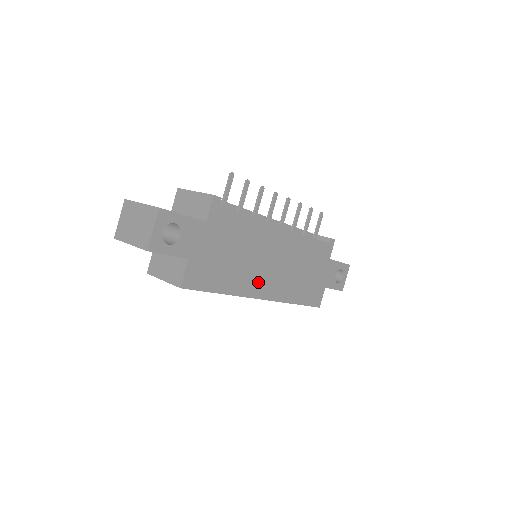
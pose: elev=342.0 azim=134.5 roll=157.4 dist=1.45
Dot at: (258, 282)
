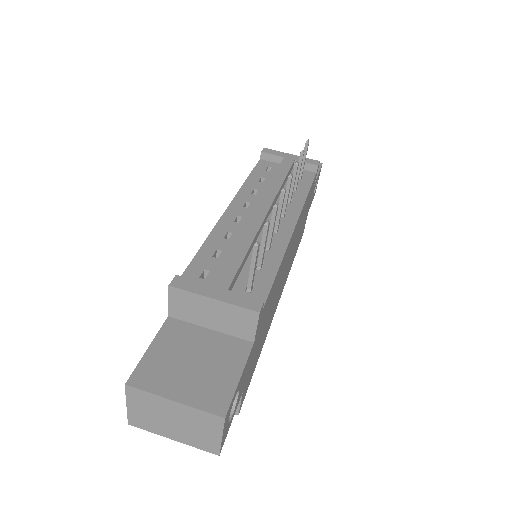
Dot at: (277, 299)
